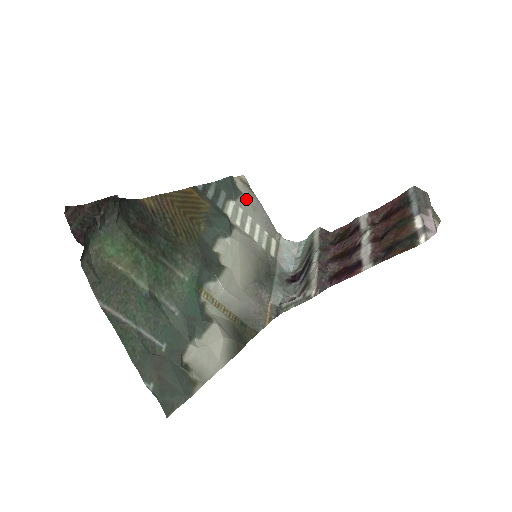
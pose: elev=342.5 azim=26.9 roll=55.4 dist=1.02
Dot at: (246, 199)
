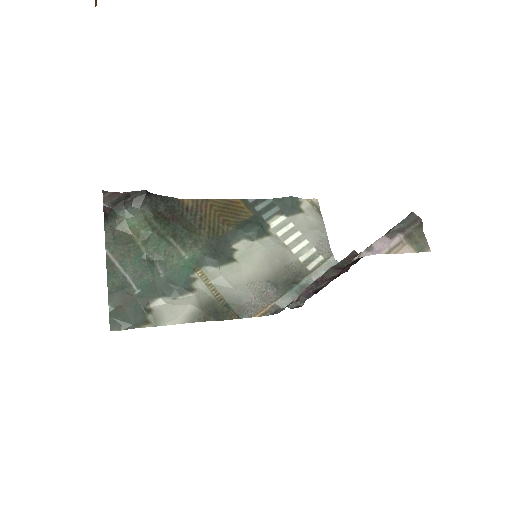
Dot at: (304, 217)
